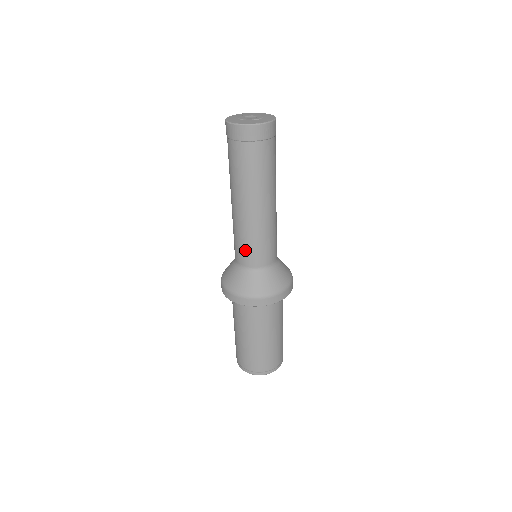
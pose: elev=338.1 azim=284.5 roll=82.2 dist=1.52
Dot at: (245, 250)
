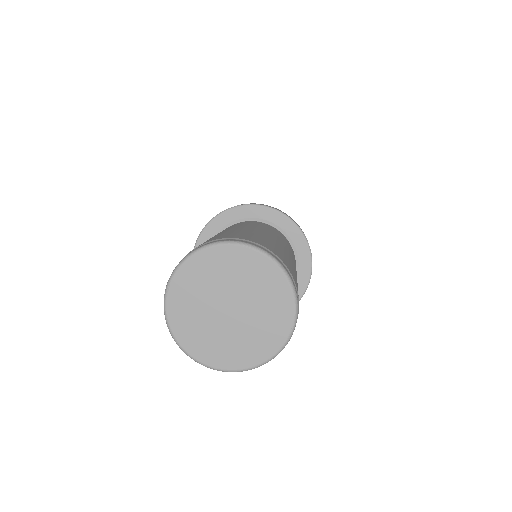
Dot at: occluded
